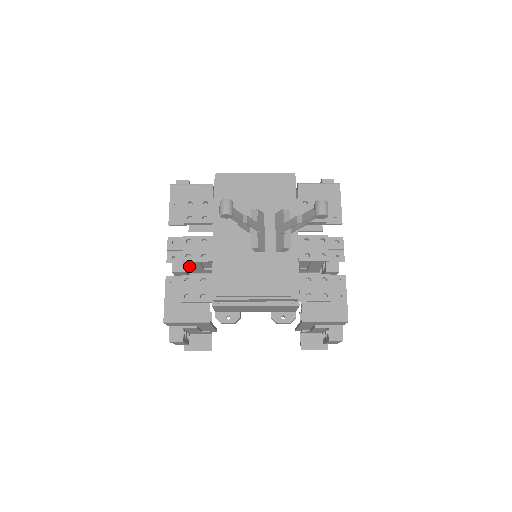
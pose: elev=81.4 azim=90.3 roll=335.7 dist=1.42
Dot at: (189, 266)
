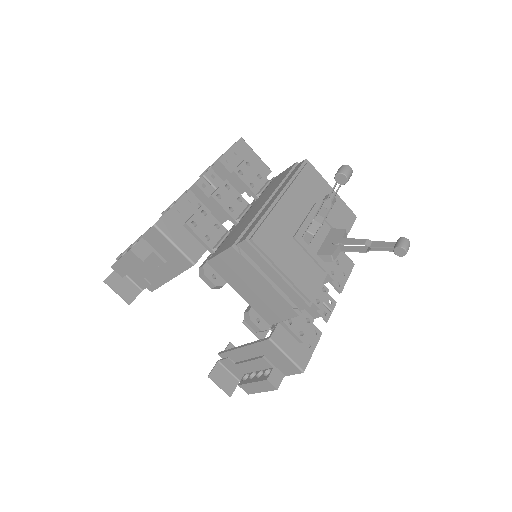
Dot at: occluded
